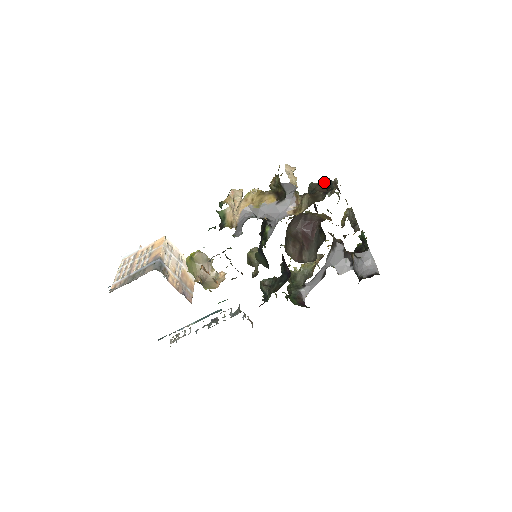
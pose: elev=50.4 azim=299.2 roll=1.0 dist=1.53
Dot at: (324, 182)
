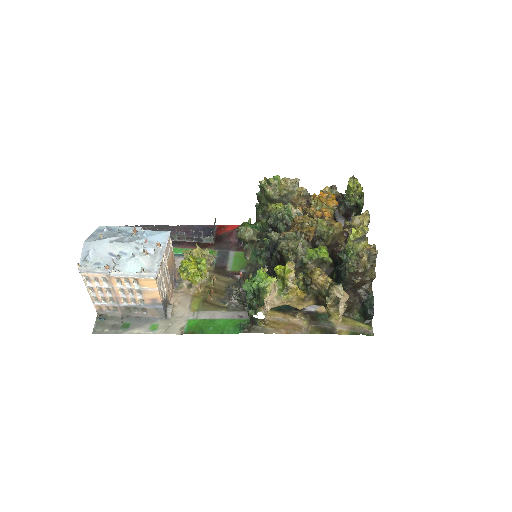
Dot at: (364, 264)
